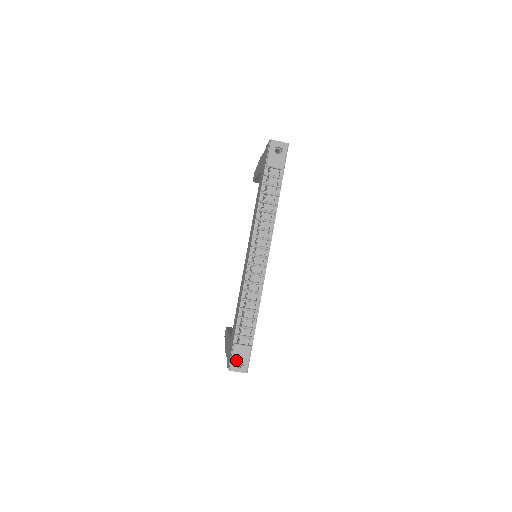
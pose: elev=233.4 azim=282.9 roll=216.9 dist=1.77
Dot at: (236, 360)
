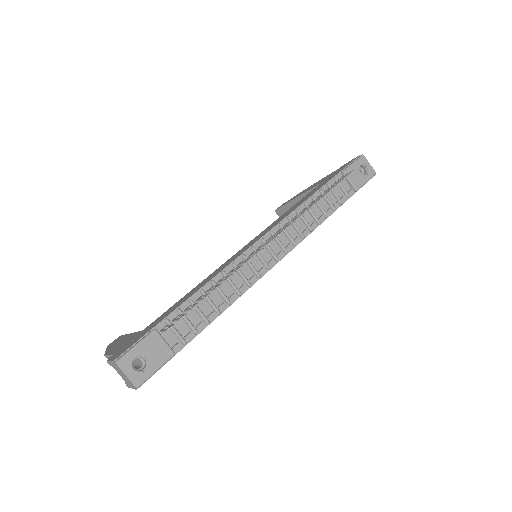
Dot at: (138, 355)
